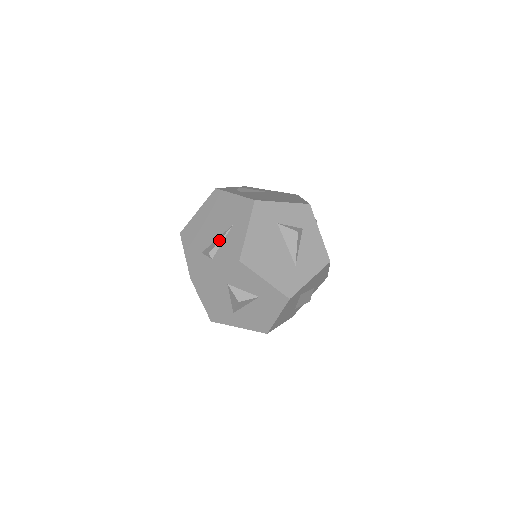
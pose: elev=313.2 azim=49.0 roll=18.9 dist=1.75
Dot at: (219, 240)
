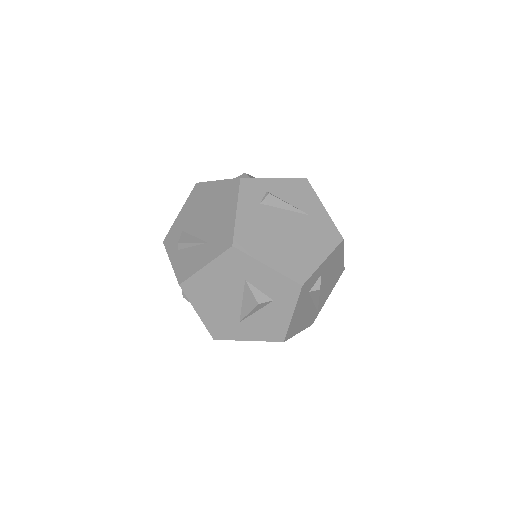
Dot at: (191, 242)
